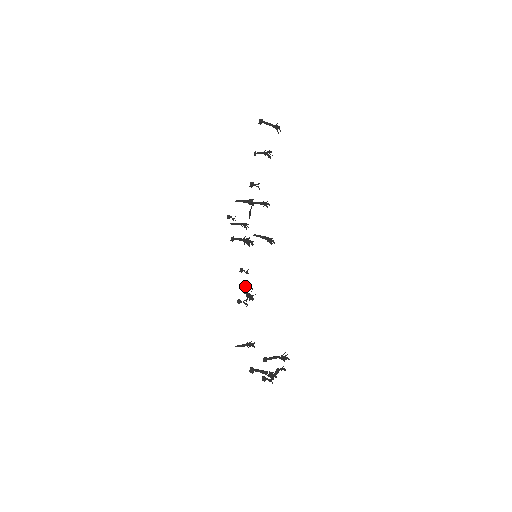
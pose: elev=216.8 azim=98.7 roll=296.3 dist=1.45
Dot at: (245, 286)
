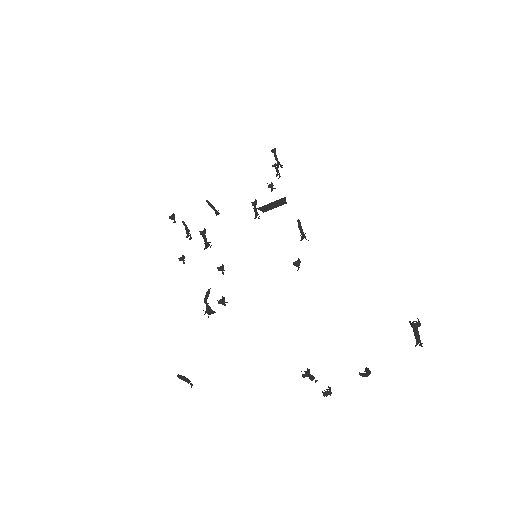
Dot at: occluded
